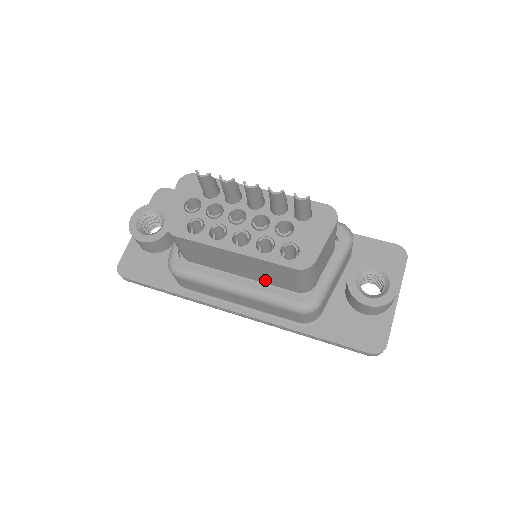
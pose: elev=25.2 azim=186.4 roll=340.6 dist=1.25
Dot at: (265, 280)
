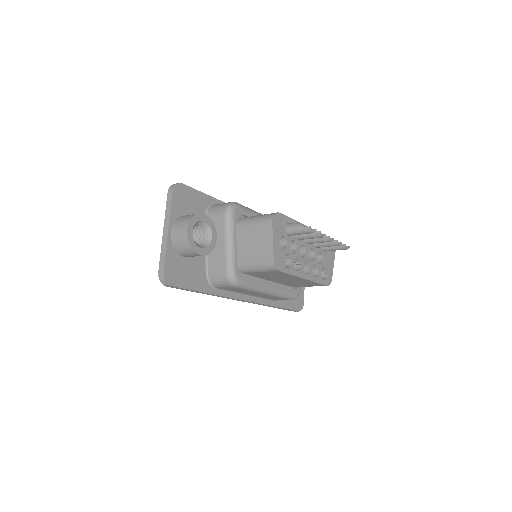
Dot at: (284, 283)
